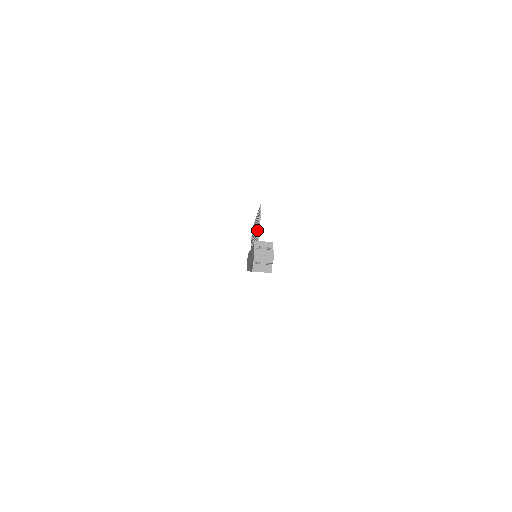
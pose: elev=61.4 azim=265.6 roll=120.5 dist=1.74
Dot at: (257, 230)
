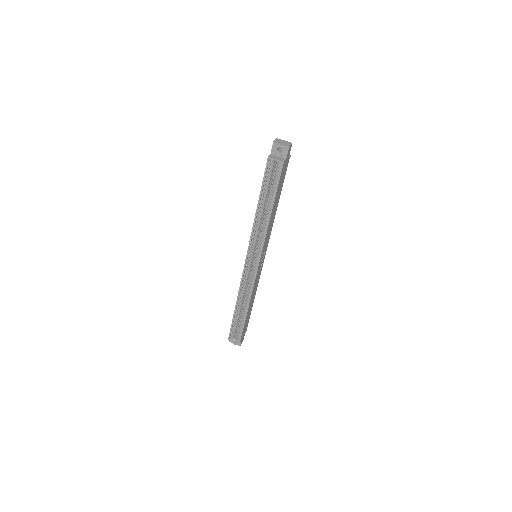
Dot at: occluded
